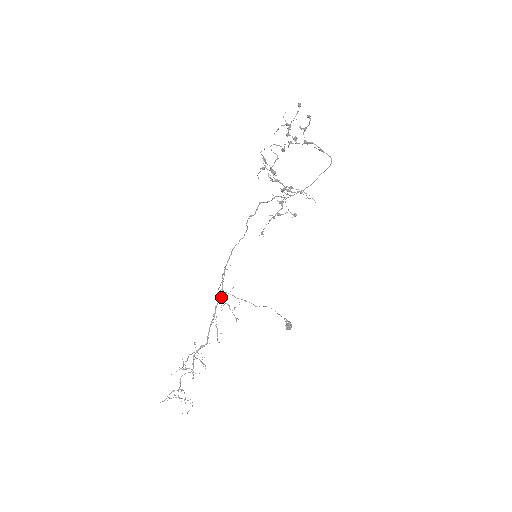
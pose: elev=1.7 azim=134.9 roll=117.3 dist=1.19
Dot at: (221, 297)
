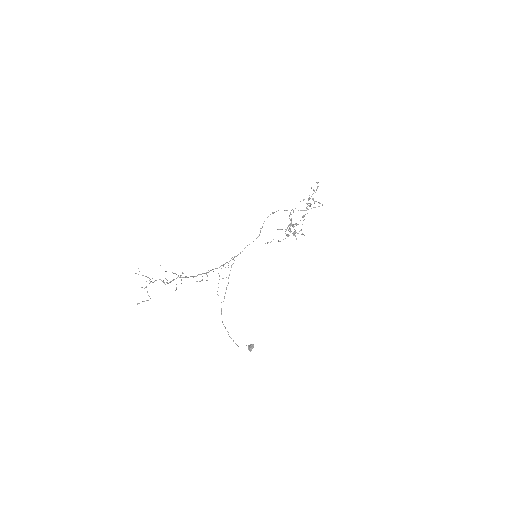
Dot at: (219, 267)
